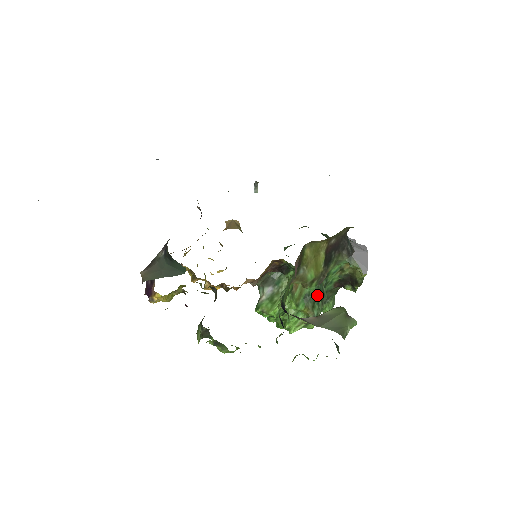
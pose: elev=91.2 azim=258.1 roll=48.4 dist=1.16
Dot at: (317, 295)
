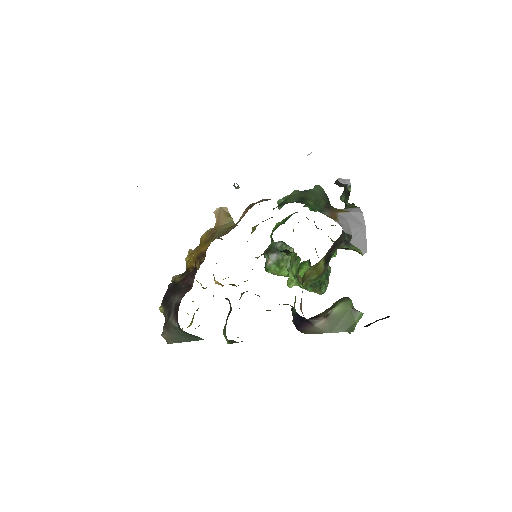
Dot at: (322, 279)
